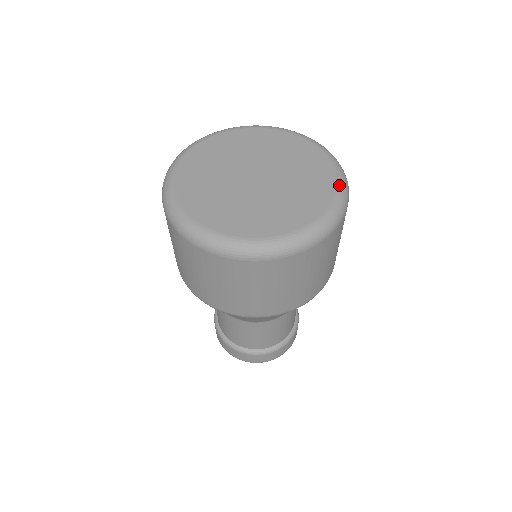
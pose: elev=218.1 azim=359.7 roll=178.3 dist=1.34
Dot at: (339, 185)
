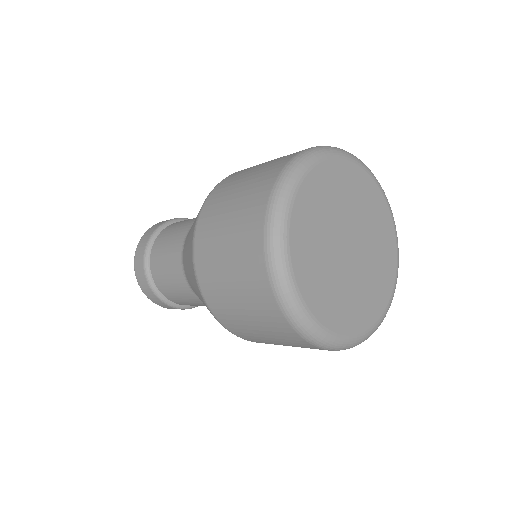
Dot at: (394, 222)
